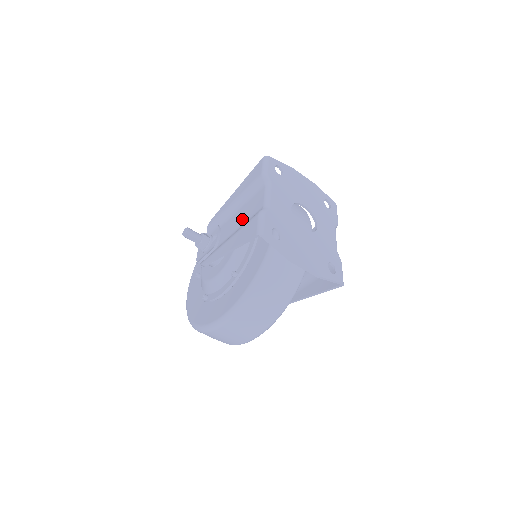
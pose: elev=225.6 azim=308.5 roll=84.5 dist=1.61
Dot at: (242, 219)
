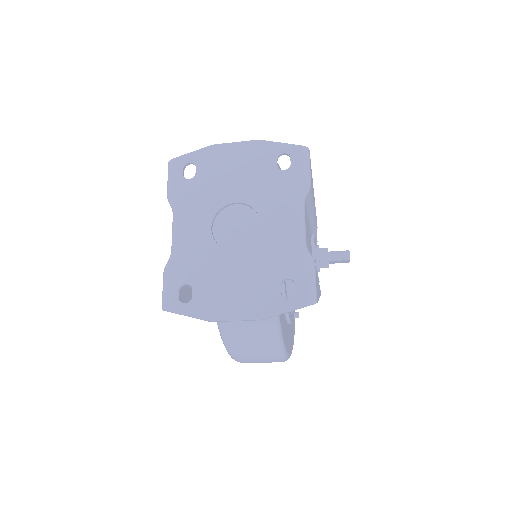
Dot at: occluded
